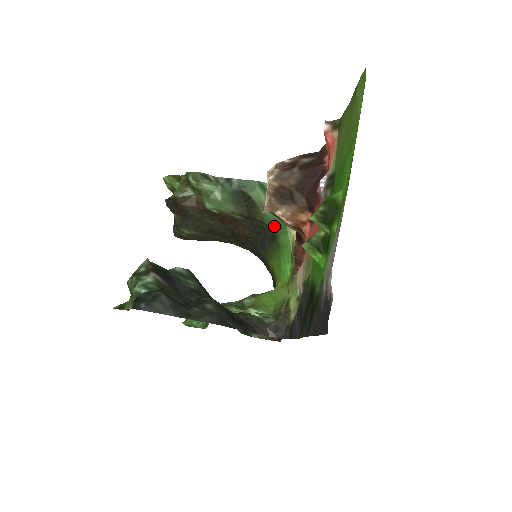
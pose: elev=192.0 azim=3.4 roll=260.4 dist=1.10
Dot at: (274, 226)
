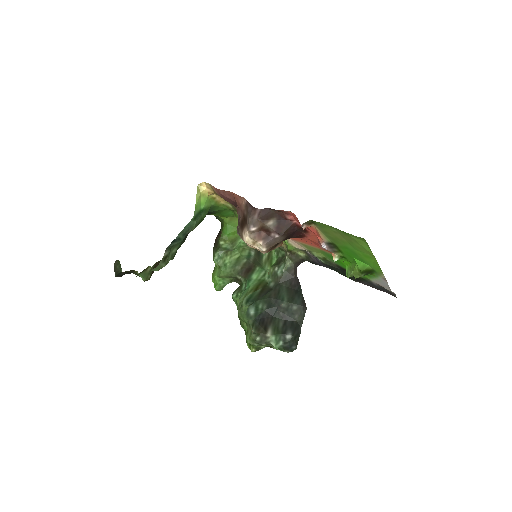
Dot at: occluded
